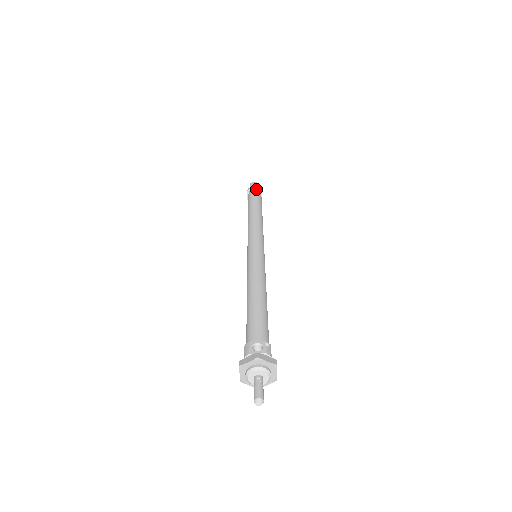
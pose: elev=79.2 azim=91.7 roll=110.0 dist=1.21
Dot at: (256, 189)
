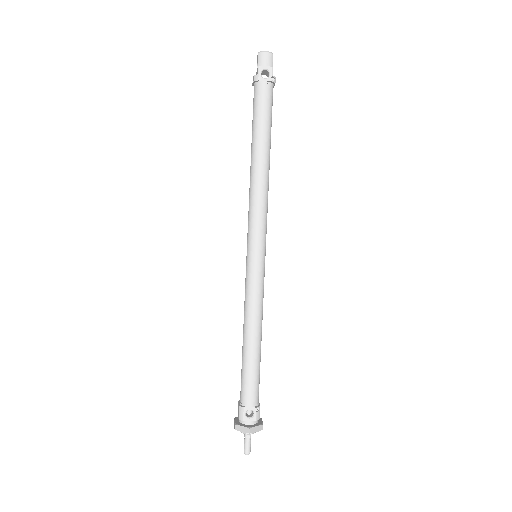
Dot at: (267, 82)
